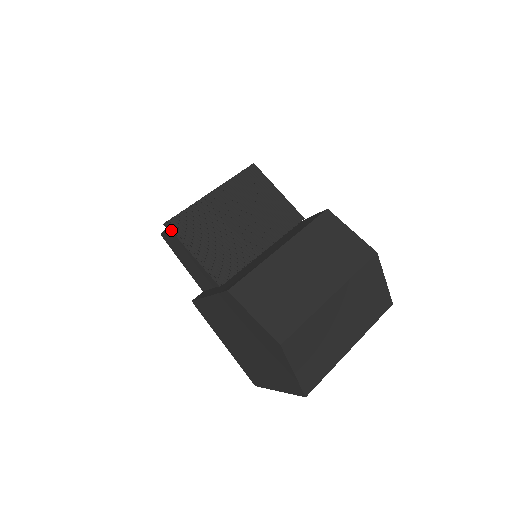
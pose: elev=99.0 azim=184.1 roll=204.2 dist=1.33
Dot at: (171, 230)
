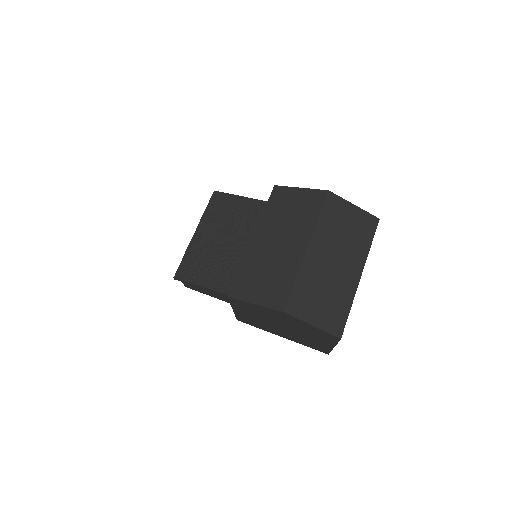
Dot at: (180, 280)
